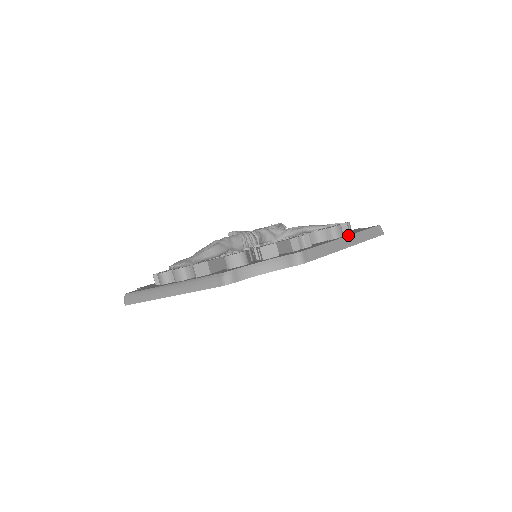
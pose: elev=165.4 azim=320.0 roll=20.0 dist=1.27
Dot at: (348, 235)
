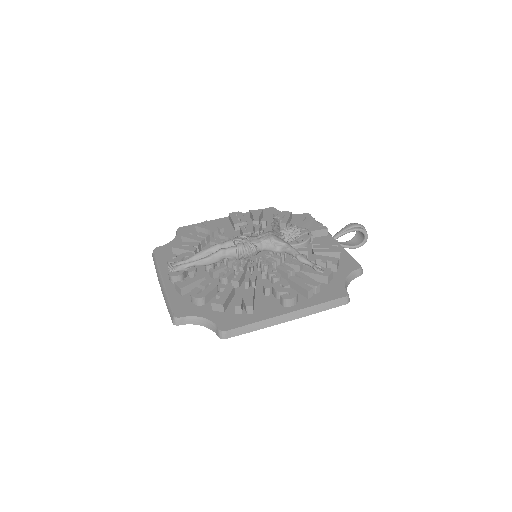
Dot at: (292, 311)
